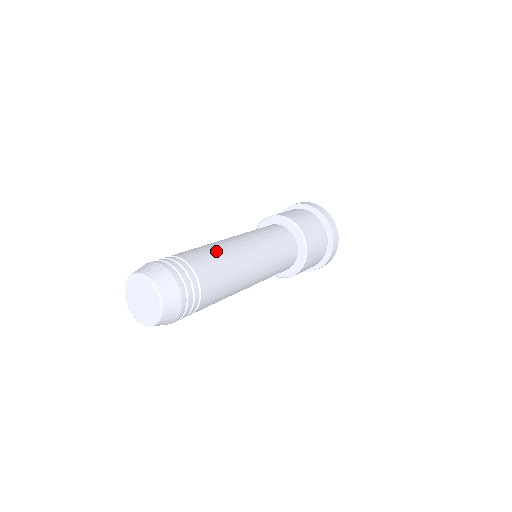
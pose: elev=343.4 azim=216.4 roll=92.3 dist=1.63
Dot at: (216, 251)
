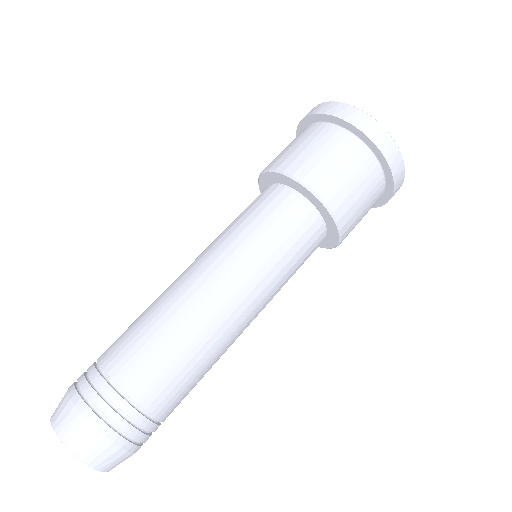
Dot at: (155, 322)
